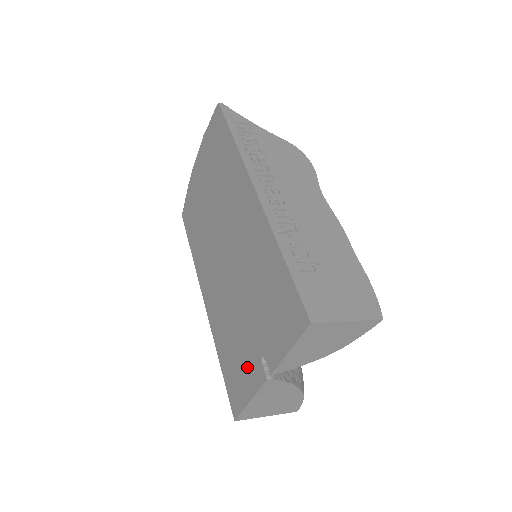
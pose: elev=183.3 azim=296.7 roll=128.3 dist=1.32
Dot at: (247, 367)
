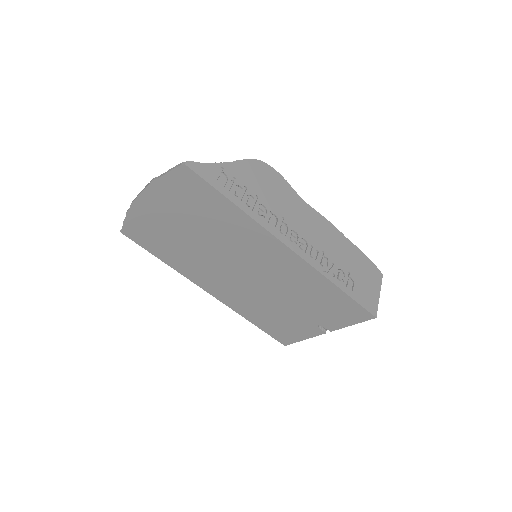
Dot at: (298, 328)
